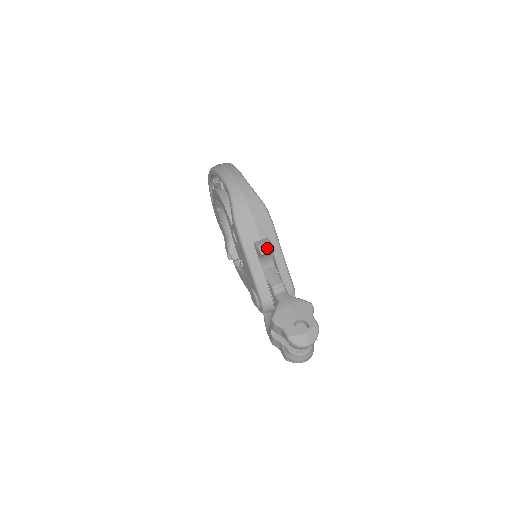
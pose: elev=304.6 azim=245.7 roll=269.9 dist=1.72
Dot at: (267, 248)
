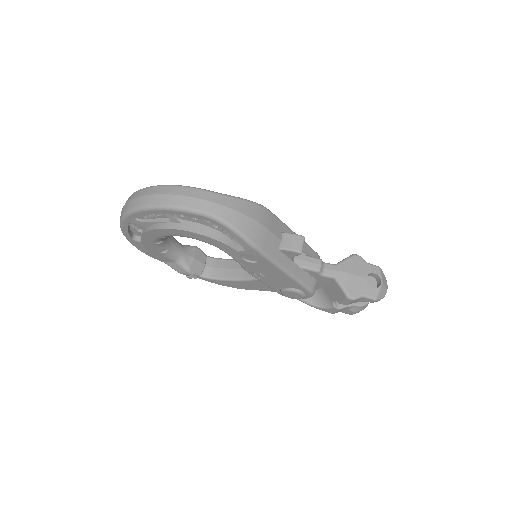
Dot at: (300, 243)
